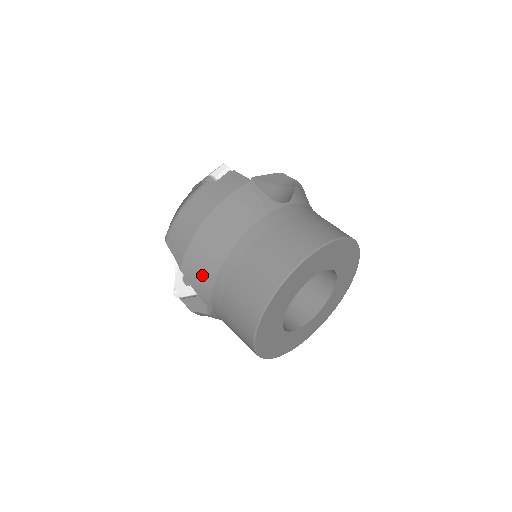
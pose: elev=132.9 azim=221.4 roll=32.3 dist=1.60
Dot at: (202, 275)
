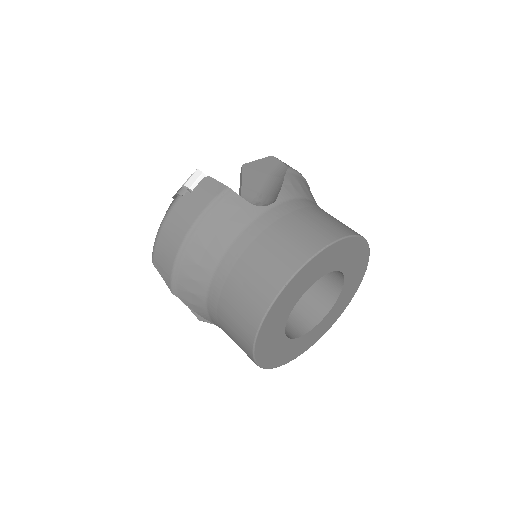
Dot at: (193, 296)
